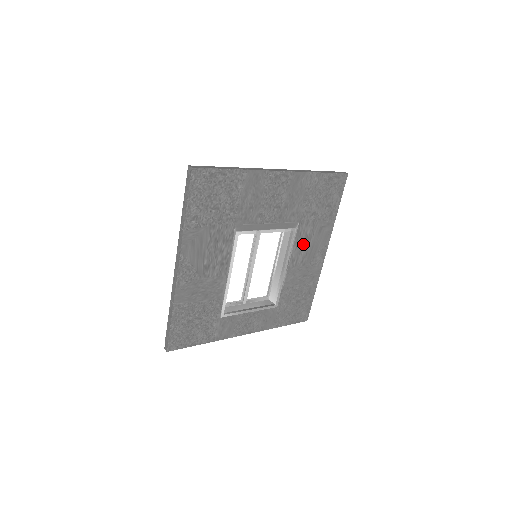
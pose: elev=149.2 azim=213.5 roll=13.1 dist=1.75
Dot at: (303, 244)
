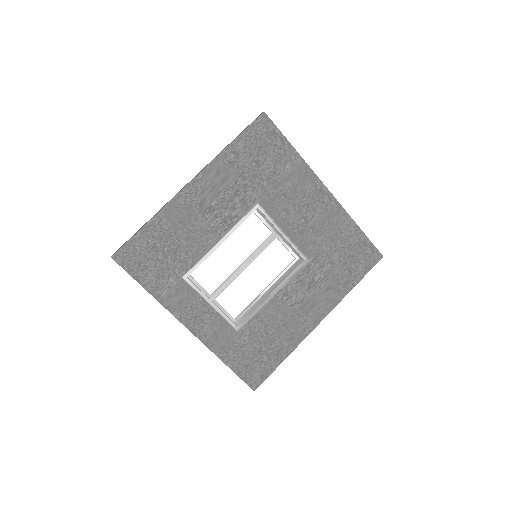
Dot at: (305, 286)
